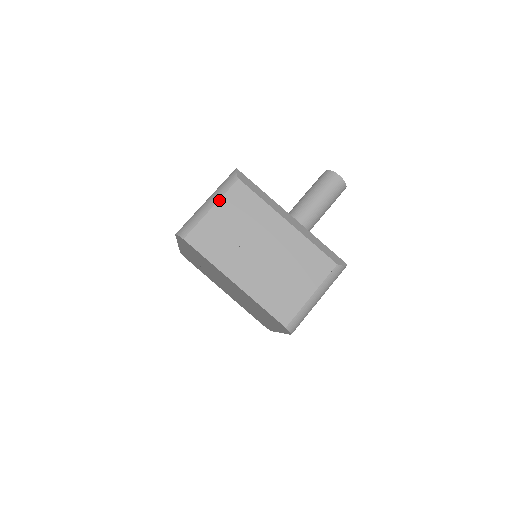
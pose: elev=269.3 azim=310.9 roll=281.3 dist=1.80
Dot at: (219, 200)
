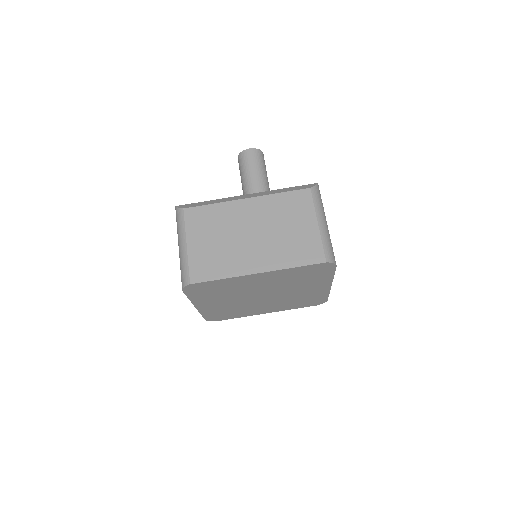
Dot at: (186, 235)
